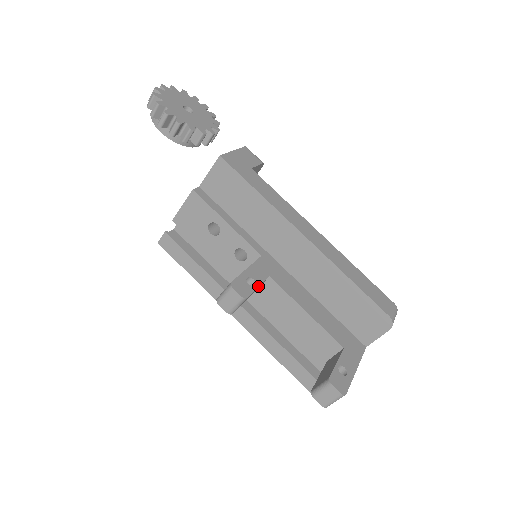
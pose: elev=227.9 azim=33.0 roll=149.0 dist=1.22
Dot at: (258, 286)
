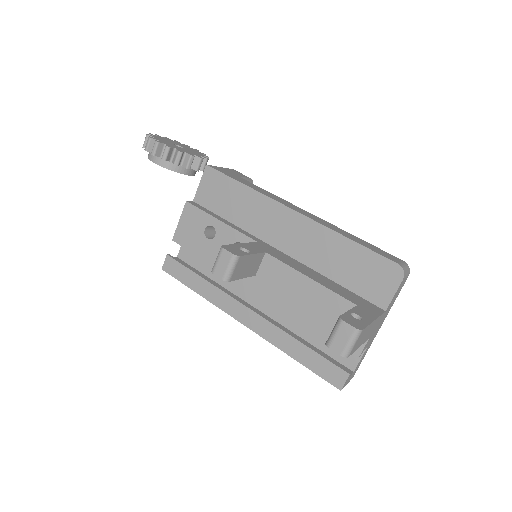
Dot at: (252, 253)
